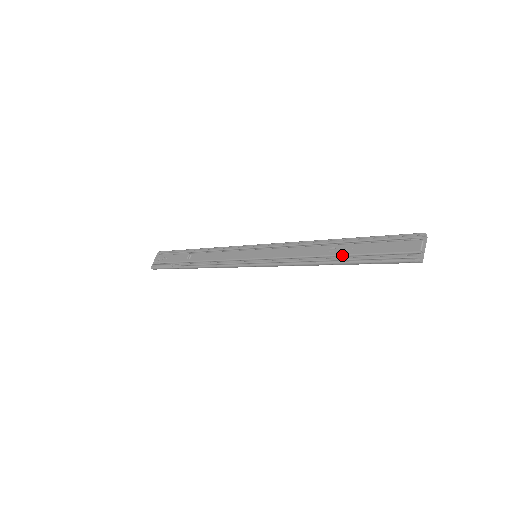
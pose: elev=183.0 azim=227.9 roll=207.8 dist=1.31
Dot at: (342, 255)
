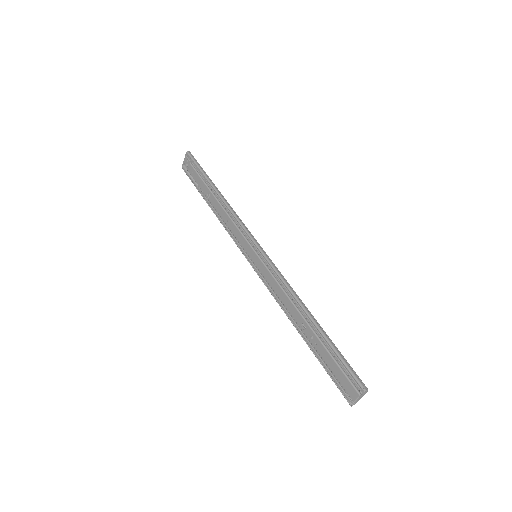
Dot at: (308, 339)
